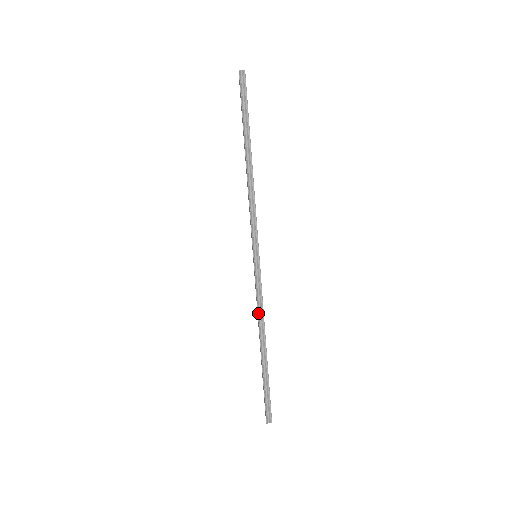
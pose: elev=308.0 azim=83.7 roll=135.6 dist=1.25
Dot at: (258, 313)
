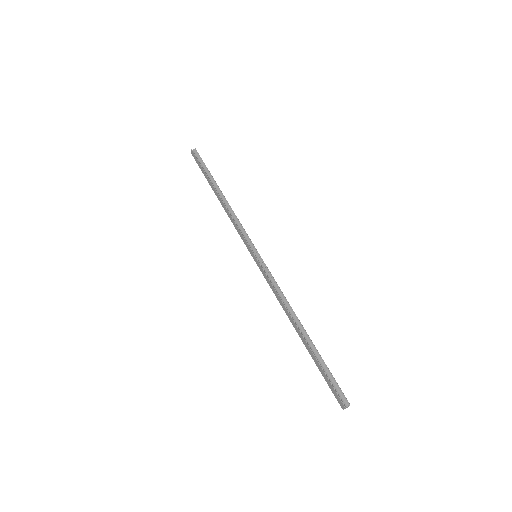
Dot at: (280, 298)
